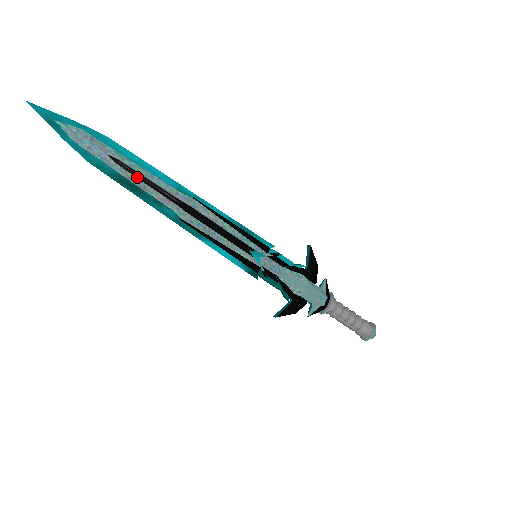
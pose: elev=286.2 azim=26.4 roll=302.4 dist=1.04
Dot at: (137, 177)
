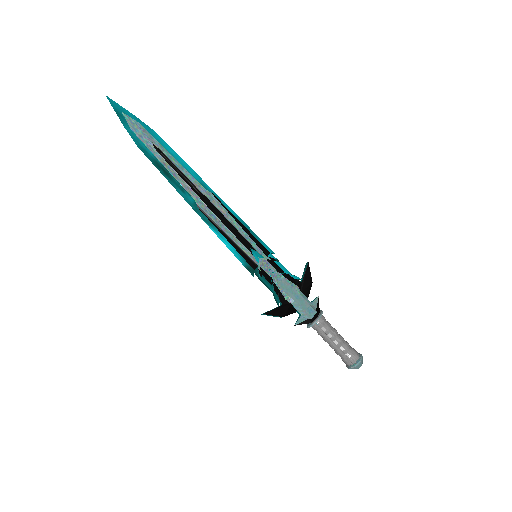
Dot at: (171, 165)
